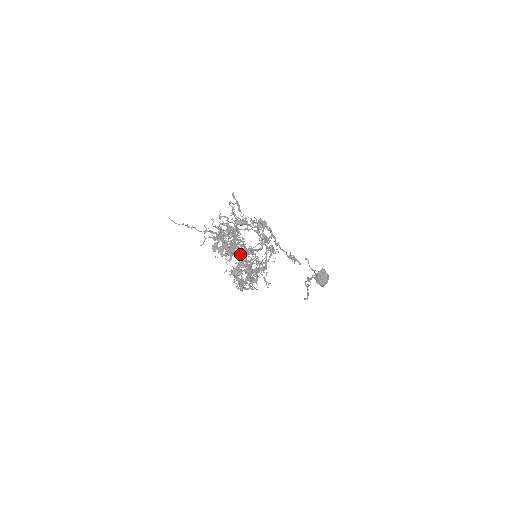
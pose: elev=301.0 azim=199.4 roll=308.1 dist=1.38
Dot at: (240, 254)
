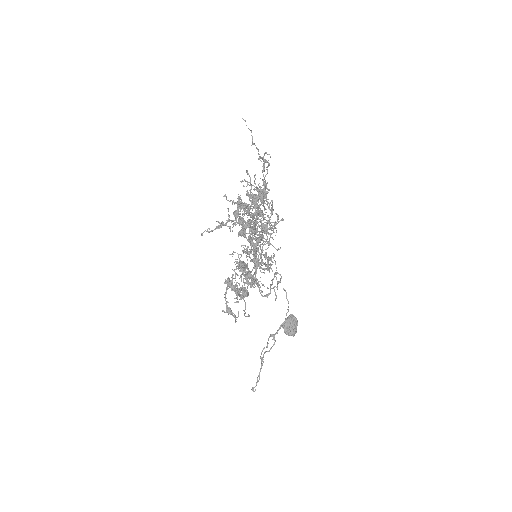
Dot at: (263, 223)
